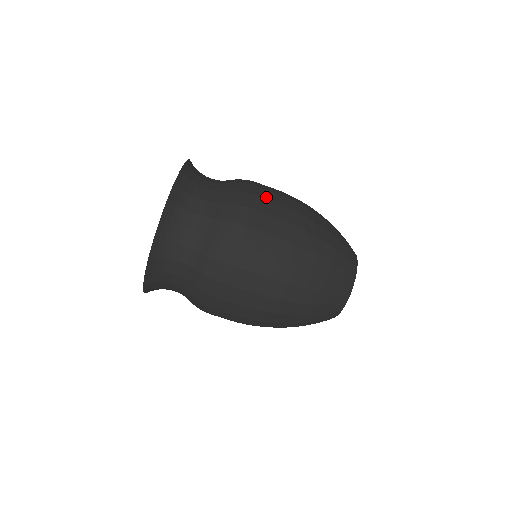
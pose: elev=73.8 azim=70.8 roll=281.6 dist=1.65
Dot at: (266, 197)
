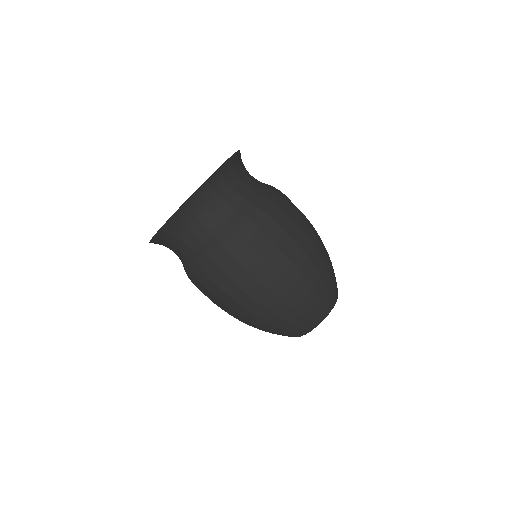
Dot at: occluded
